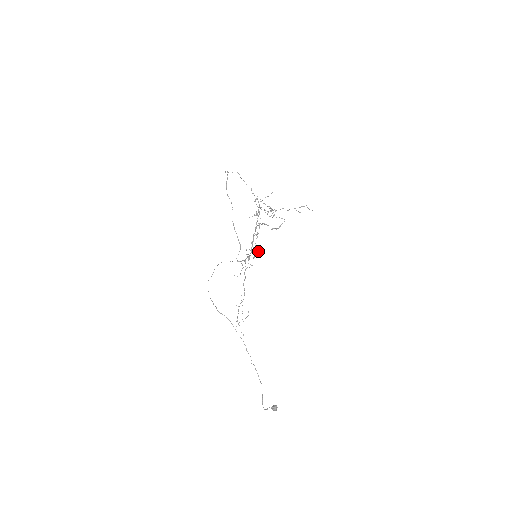
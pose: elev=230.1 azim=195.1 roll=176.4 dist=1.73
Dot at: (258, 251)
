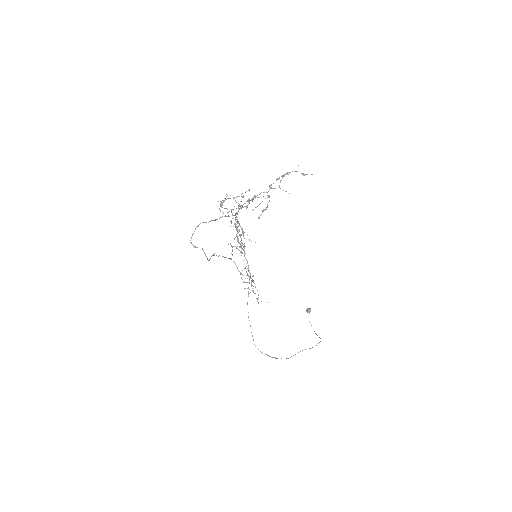
Dot at: (243, 236)
